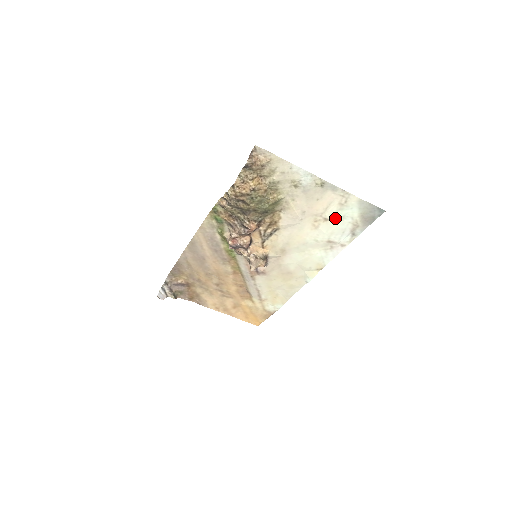
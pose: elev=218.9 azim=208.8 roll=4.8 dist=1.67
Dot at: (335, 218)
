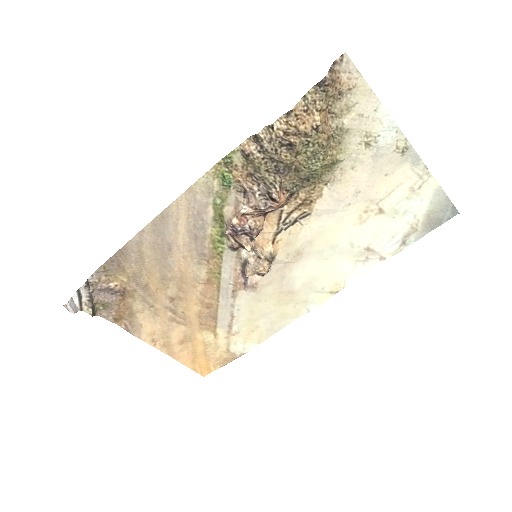
Dot at: (393, 211)
